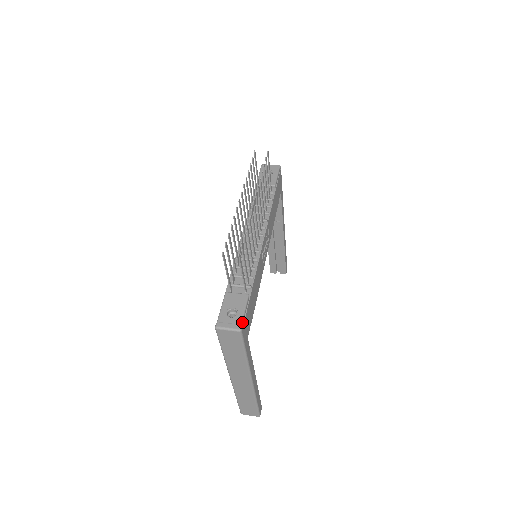
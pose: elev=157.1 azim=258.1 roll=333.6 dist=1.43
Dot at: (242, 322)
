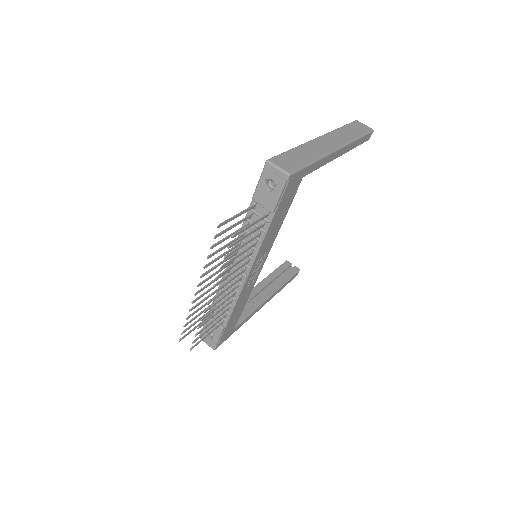
Dot at: (216, 345)
